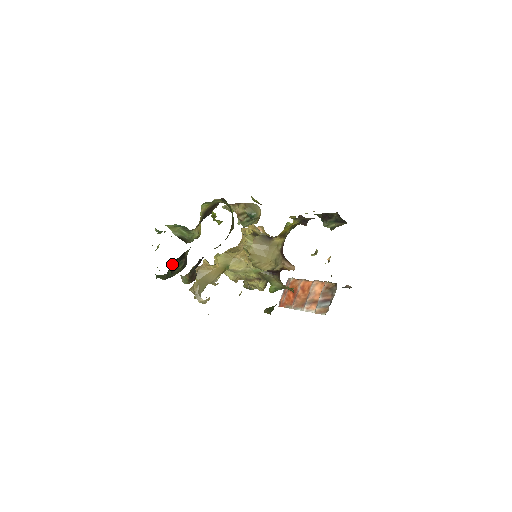
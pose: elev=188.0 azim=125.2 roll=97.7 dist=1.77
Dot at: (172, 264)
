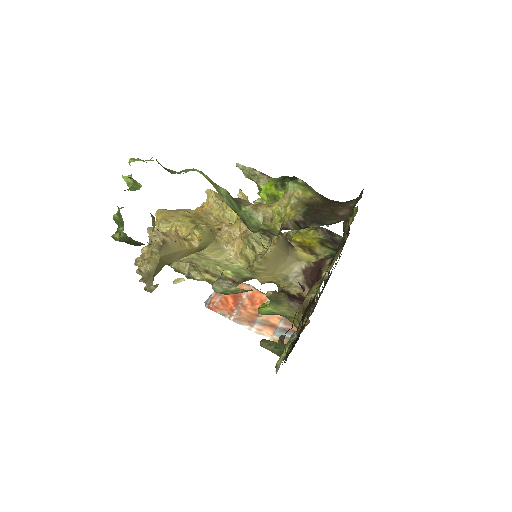
Dot at: occluded
